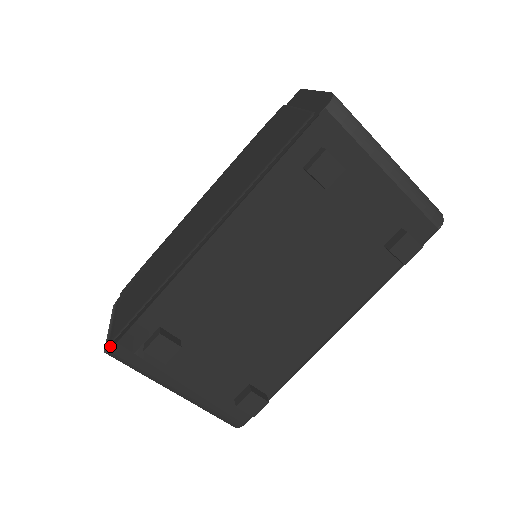
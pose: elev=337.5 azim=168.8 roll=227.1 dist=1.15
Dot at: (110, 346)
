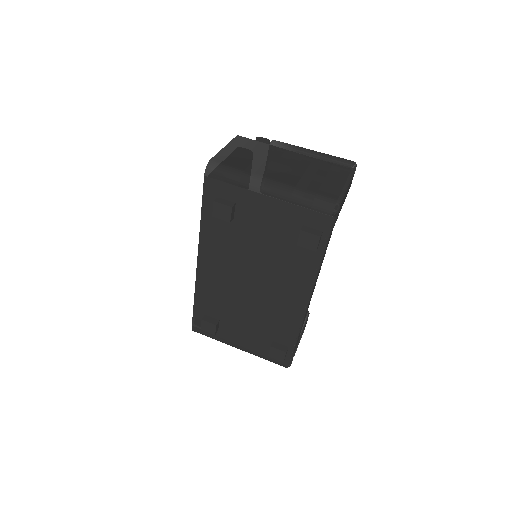
Dot at: occluded
